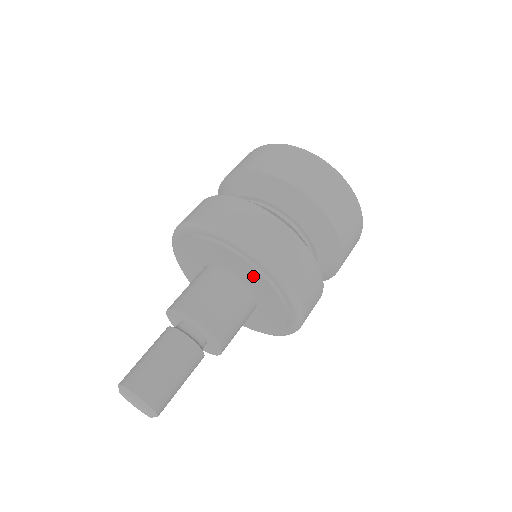
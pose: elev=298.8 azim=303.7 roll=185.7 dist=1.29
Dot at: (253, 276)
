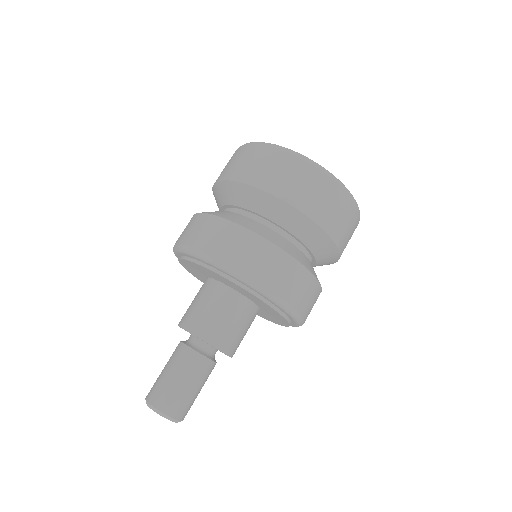
Dot at: (264, 305)
